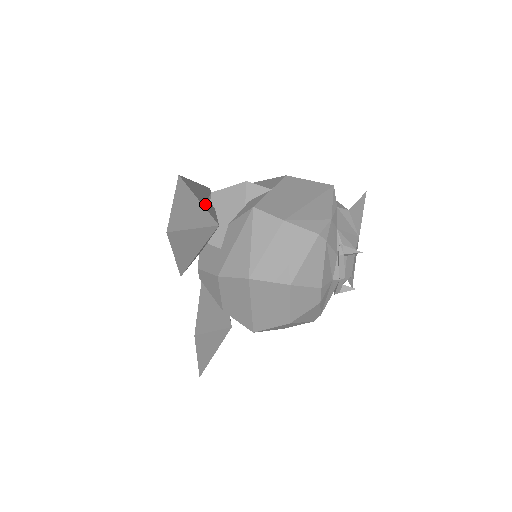
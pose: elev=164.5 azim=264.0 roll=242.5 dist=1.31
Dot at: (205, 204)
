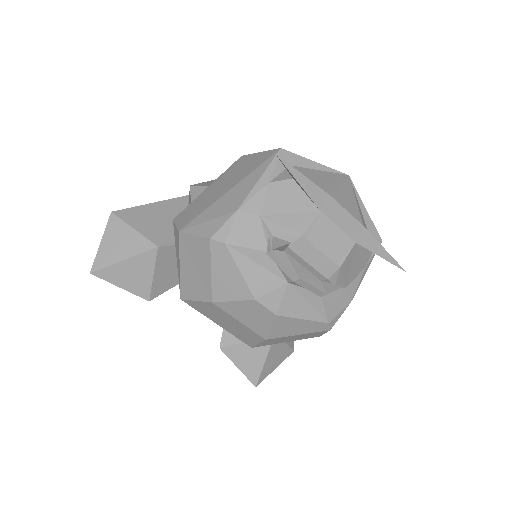
Dot at: (153, 226)
